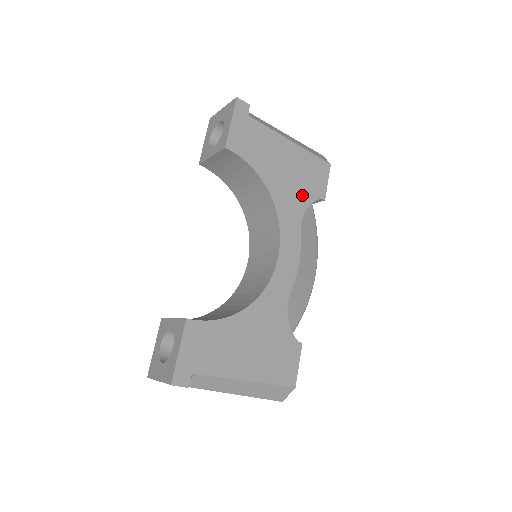
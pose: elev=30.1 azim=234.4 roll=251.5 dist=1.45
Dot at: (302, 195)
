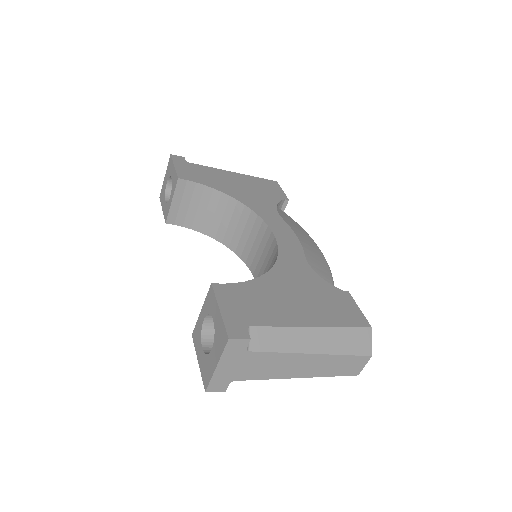
Dot at: (266, 199)
